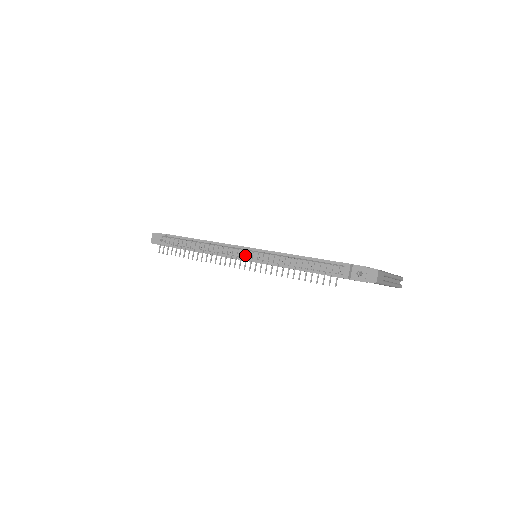
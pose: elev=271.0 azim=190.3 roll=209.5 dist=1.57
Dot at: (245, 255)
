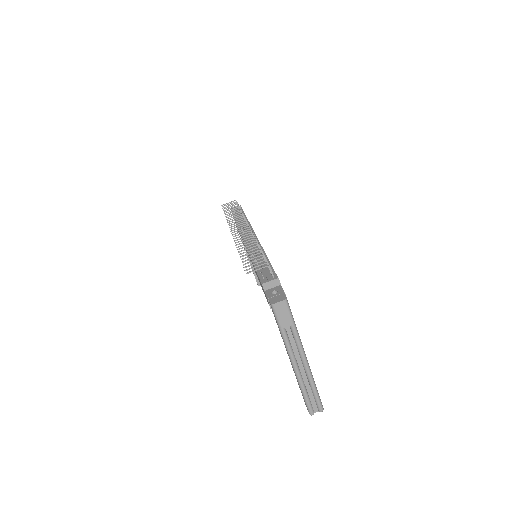
Dot at: (248, 237)
